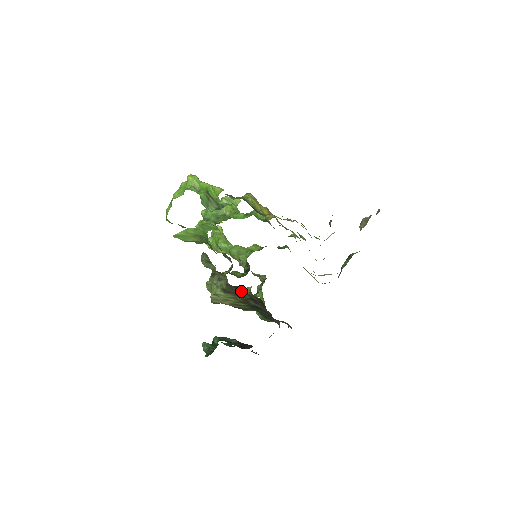
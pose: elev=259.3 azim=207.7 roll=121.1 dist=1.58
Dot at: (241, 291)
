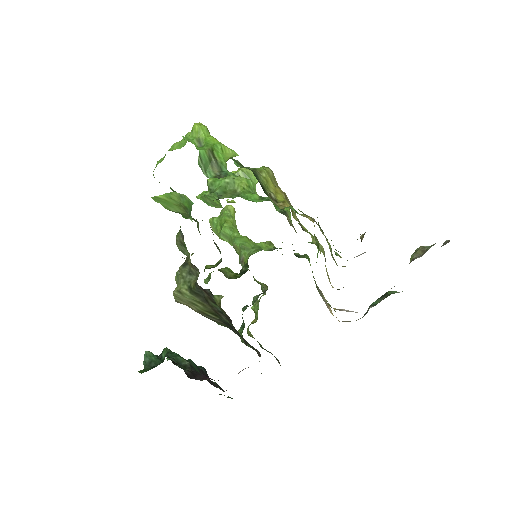
Dot at: (211, 298)
